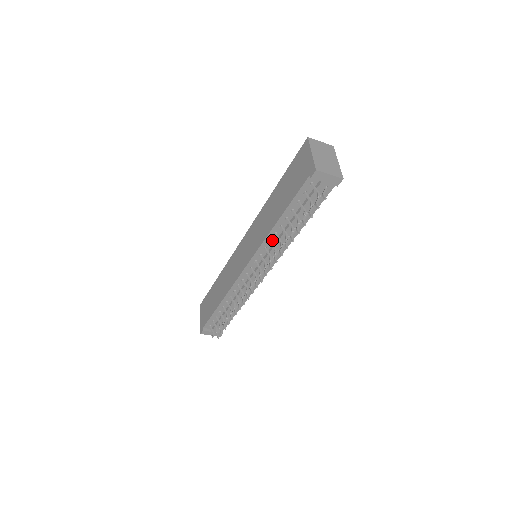
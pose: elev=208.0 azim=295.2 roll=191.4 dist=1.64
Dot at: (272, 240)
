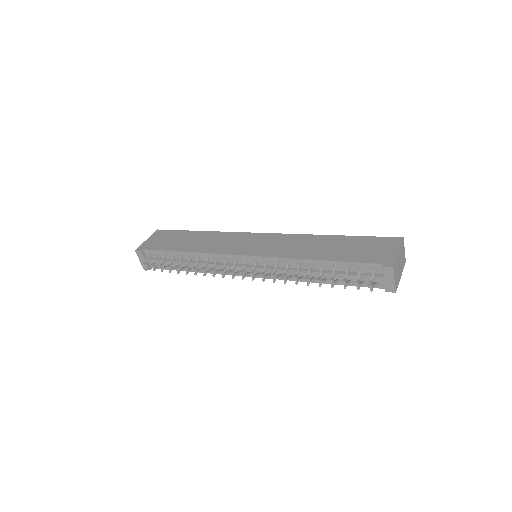
Dot at: (291, 264)
